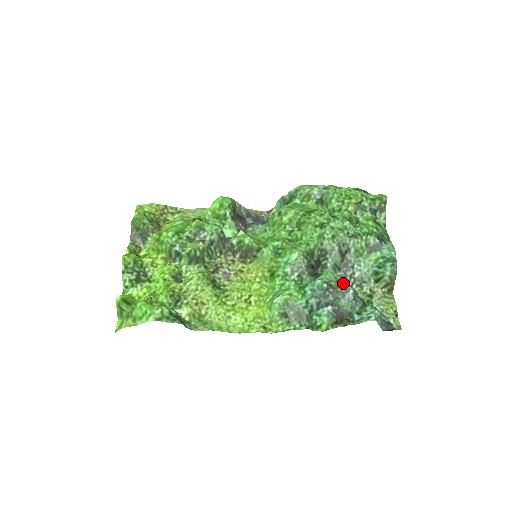
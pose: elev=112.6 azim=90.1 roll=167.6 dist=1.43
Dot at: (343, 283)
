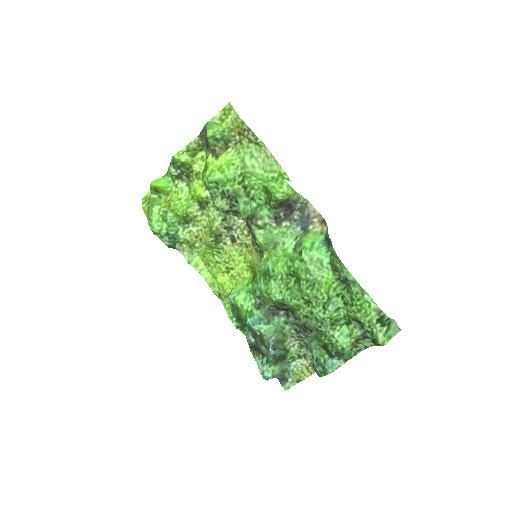
Dot at: (271, 345)
